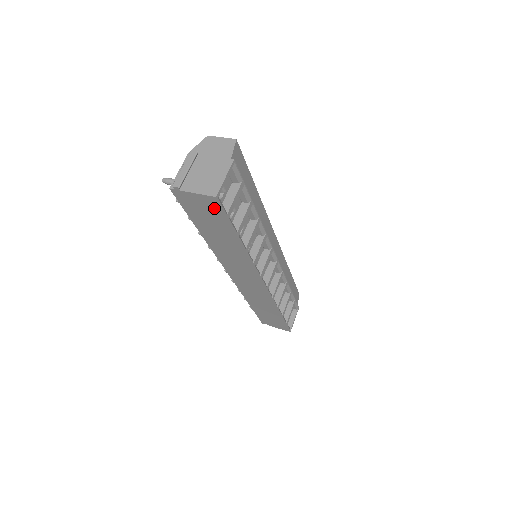
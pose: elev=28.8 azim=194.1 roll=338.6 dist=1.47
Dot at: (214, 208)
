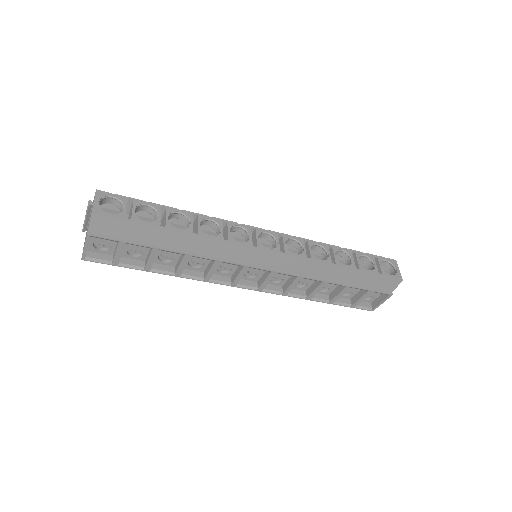
Dot at: (103, 256)
